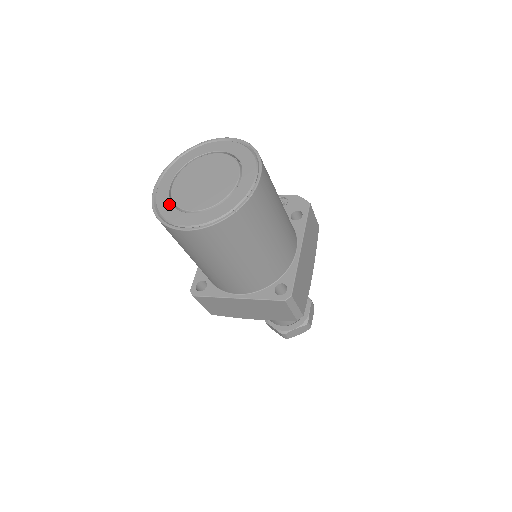
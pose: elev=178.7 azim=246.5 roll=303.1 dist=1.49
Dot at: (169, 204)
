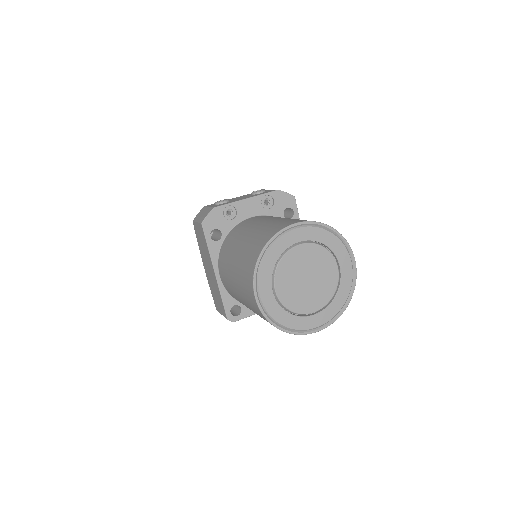
Dot at: (286, 314)
